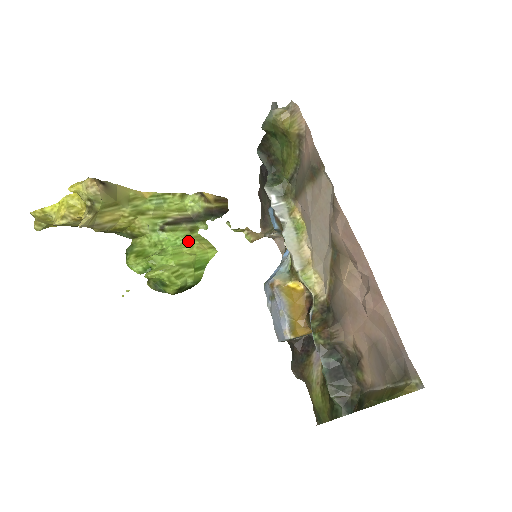
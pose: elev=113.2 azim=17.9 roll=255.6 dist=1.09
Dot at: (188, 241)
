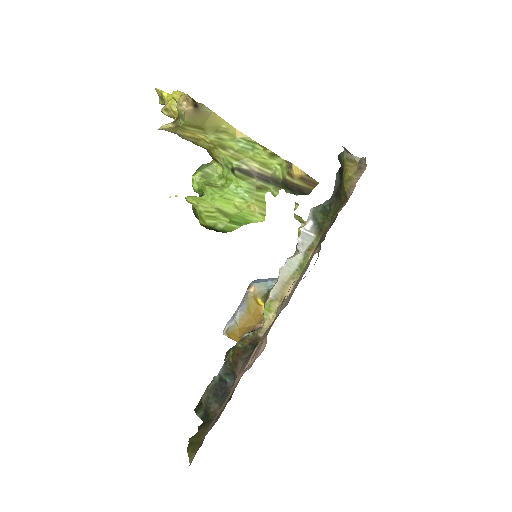
Dot at: (247, 195)
